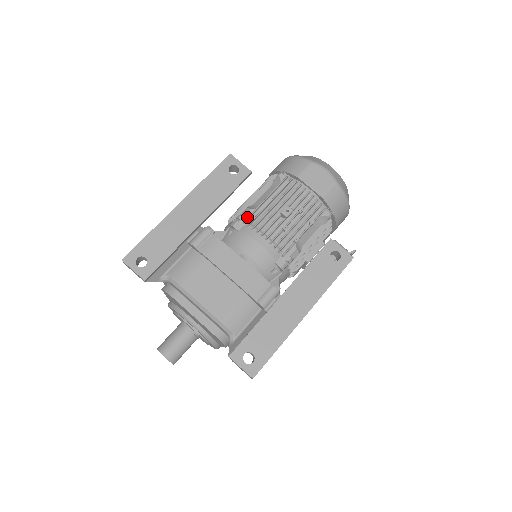
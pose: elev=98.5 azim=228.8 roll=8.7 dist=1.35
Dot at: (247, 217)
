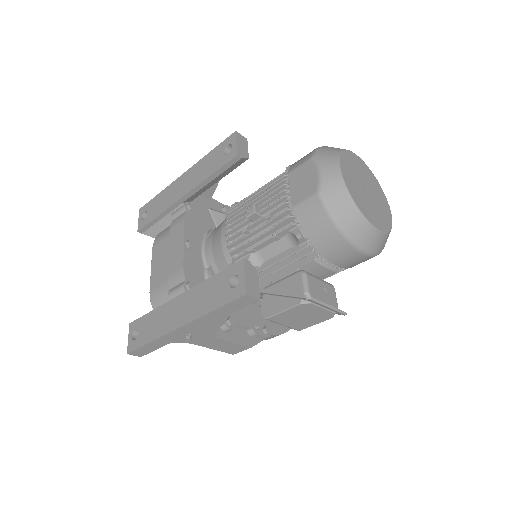
Dot at: (233, 206)
